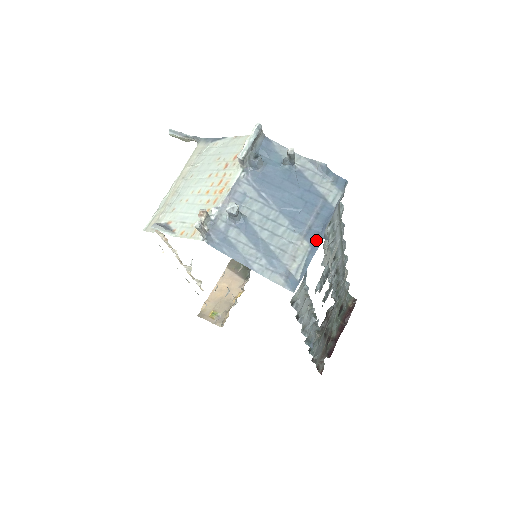
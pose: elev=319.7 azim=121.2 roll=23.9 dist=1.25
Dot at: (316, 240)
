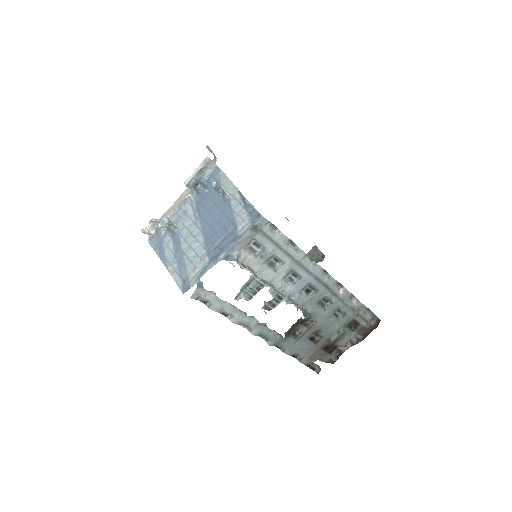
Dot at: (214, 259)
